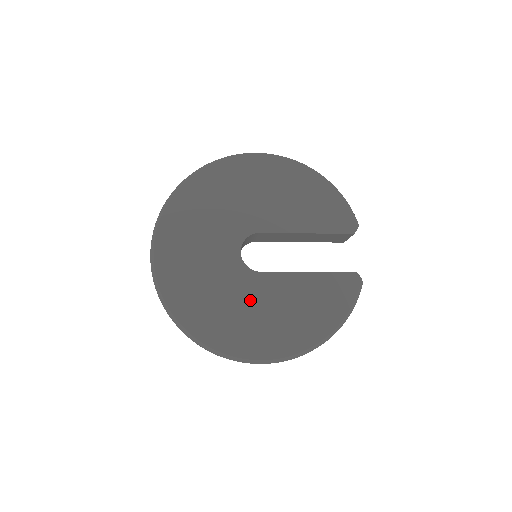
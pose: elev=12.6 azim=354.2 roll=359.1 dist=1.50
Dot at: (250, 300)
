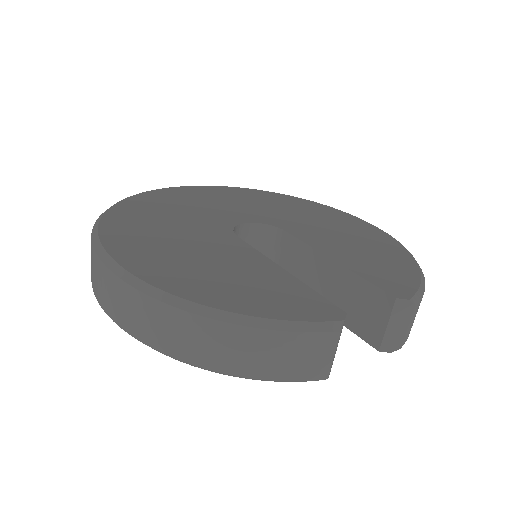
Dot at: (192, 235)
